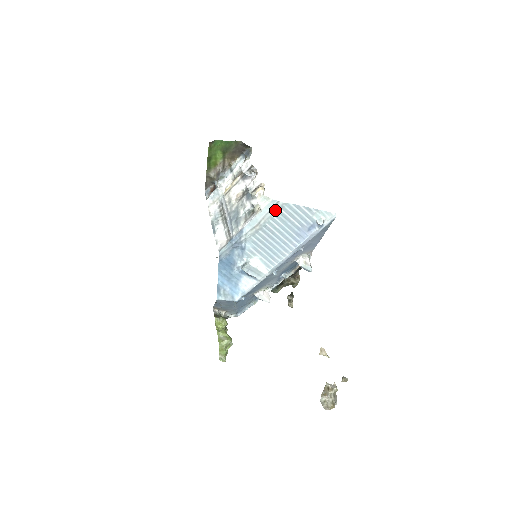
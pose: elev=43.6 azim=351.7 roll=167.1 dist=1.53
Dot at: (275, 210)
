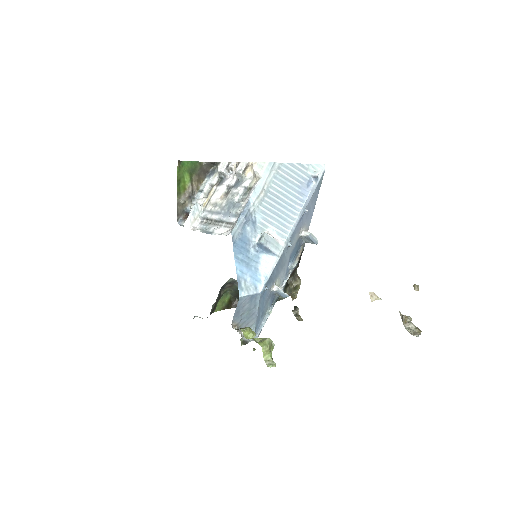
Dot at: (274, 173)
